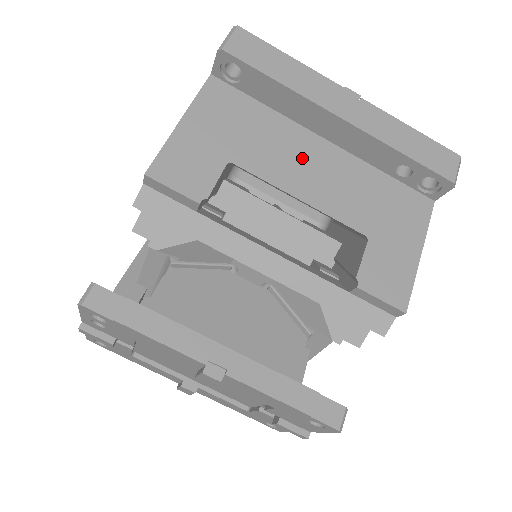
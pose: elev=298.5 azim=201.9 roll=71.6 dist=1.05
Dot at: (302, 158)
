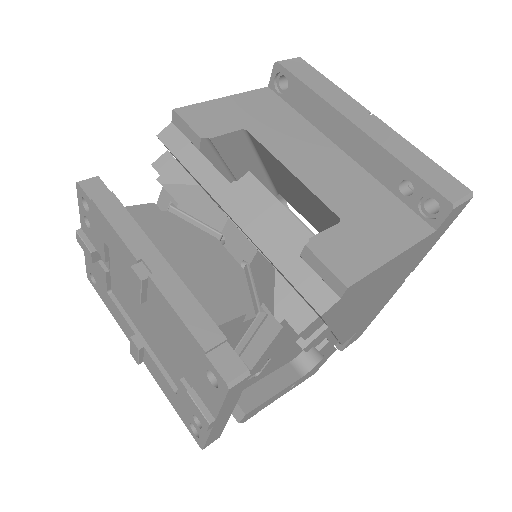
Dot at: (312, 151)
